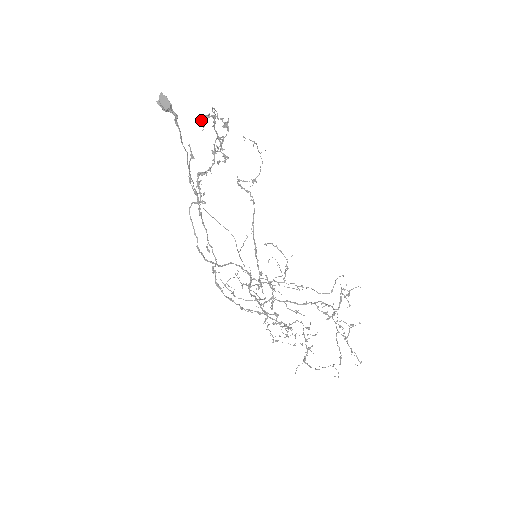
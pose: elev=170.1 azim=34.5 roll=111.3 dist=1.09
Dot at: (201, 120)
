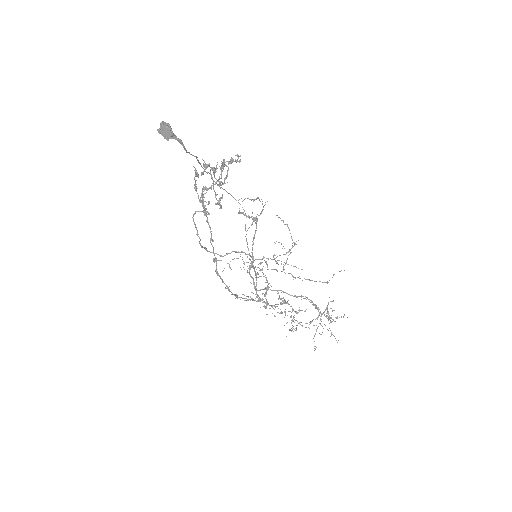
Dot at: (203, 160)
